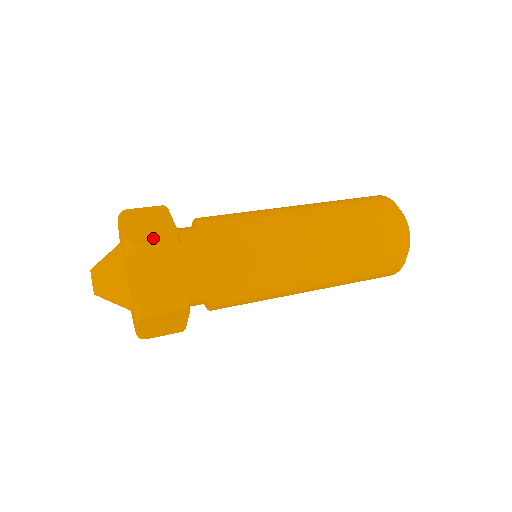
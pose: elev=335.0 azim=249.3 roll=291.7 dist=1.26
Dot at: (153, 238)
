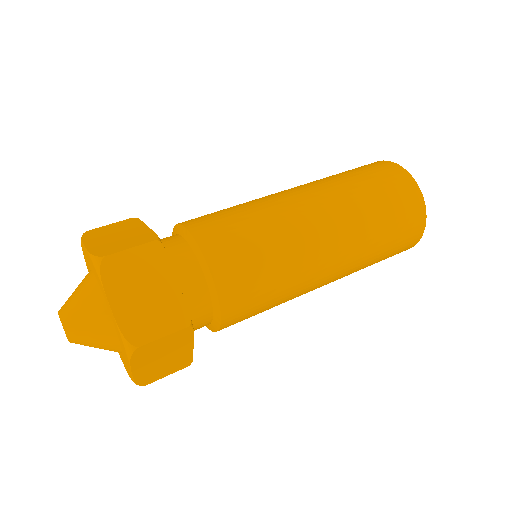
Dot at: (161, 333)
